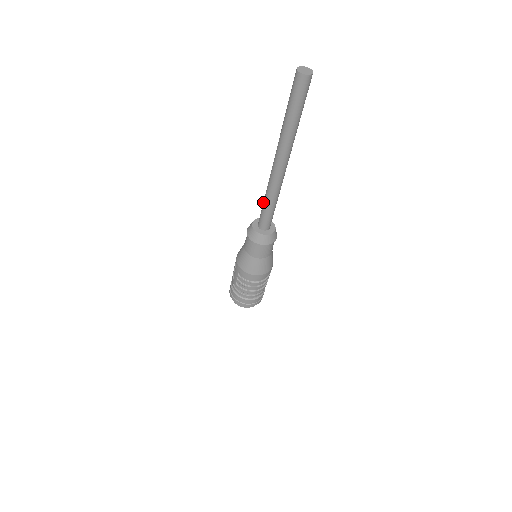
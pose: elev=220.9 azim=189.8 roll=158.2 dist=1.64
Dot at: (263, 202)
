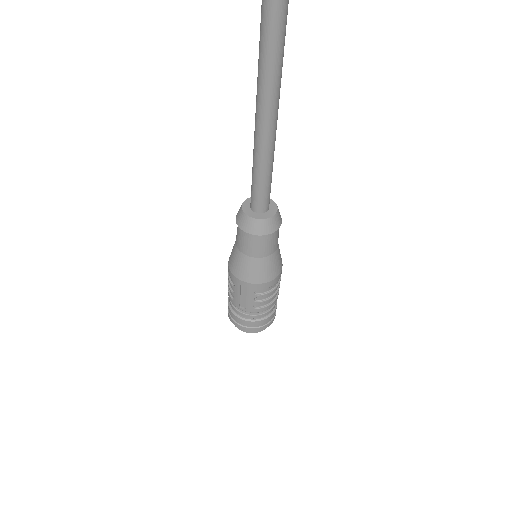
Dot at: (256, 172)
